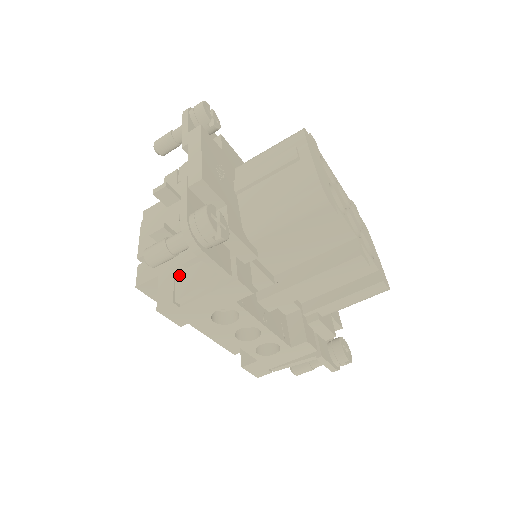
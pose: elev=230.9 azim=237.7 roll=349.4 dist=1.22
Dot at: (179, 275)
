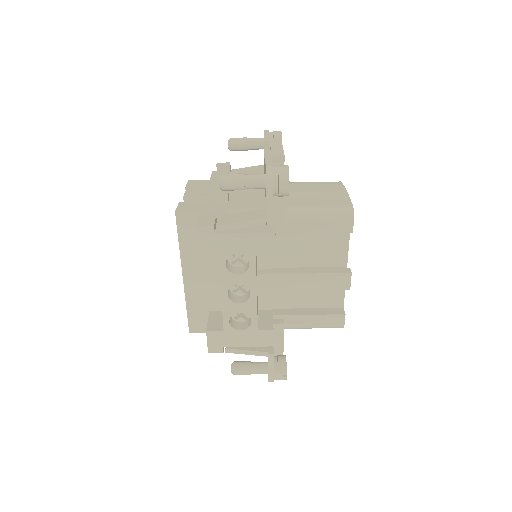
Dot at: (222, 215)
